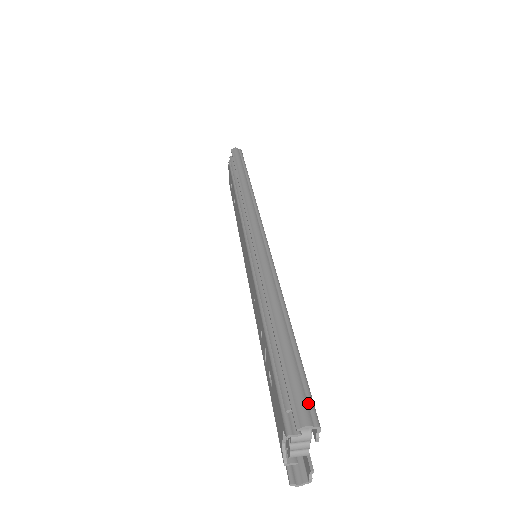
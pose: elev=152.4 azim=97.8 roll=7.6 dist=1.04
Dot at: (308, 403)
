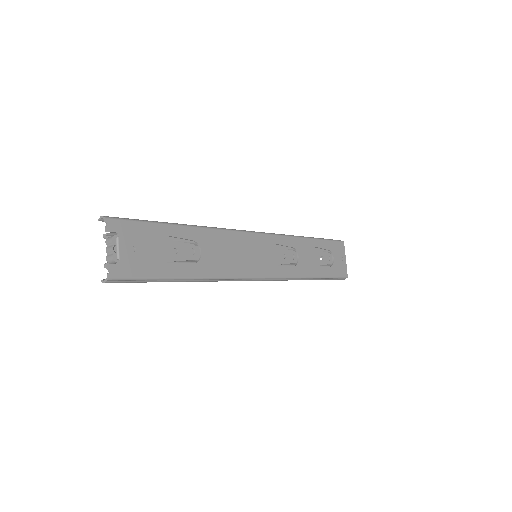
Dot at: (118, 218)
